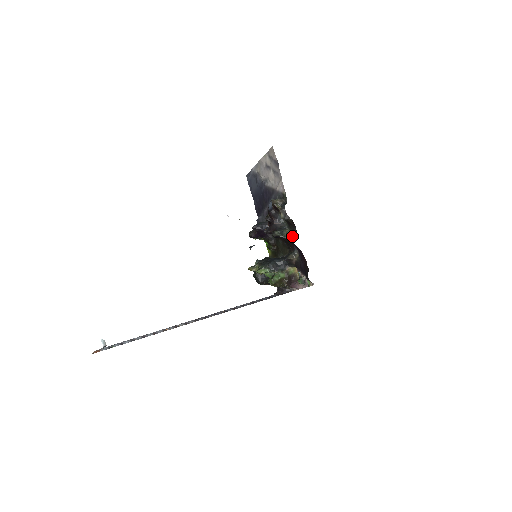
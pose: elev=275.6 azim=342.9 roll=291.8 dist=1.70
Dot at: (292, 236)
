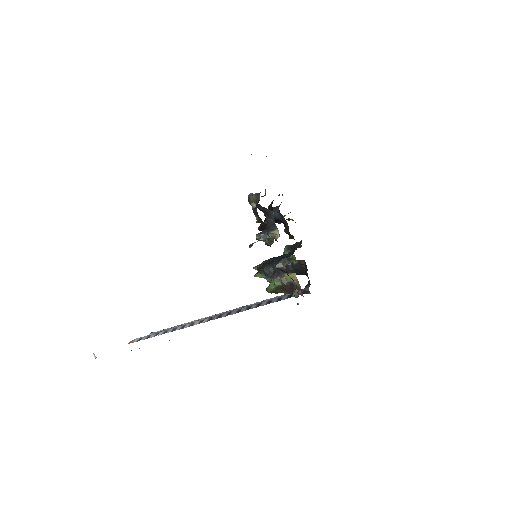
Dot at: (273, 242)
